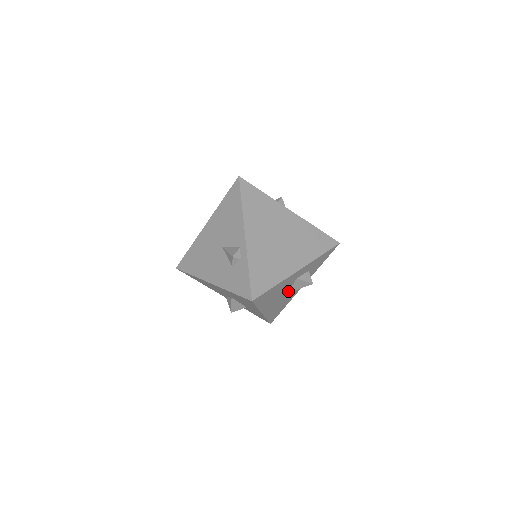
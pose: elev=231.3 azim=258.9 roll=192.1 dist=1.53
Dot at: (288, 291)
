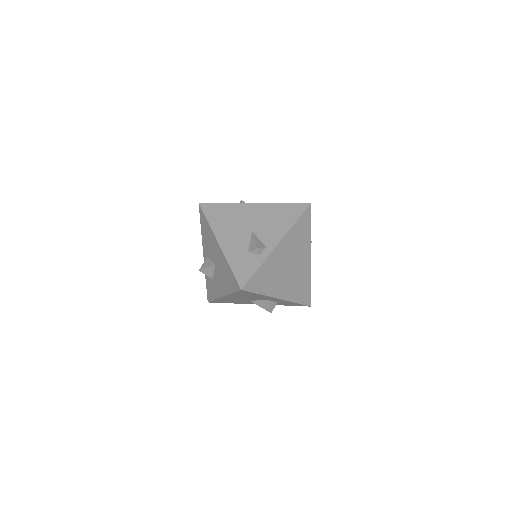
Dot at: (252, 300)
